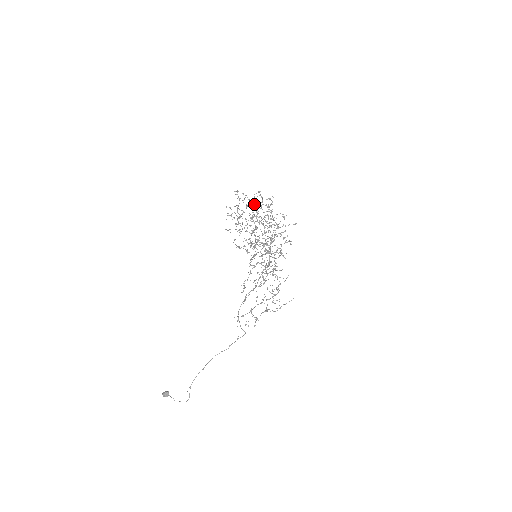
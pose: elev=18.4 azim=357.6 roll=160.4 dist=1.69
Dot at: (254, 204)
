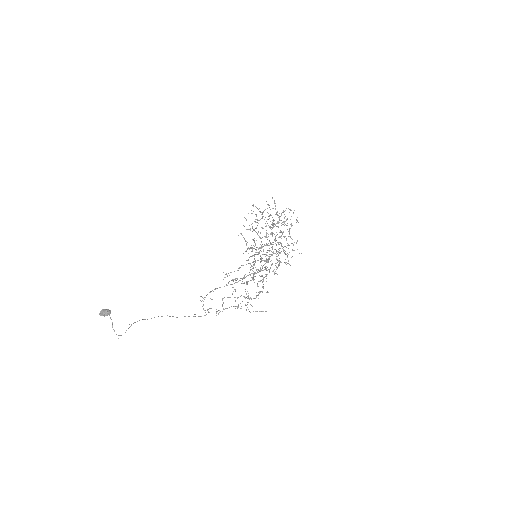
Dot at: (278, 217)
